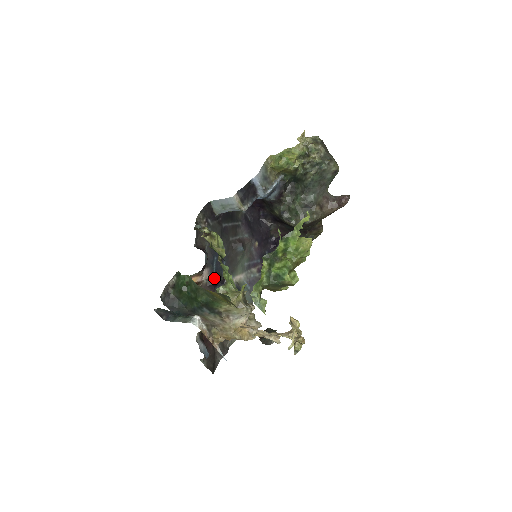
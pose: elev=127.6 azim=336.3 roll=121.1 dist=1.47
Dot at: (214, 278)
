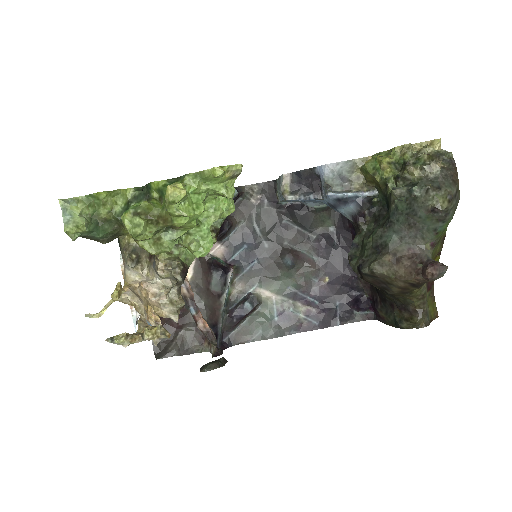
Dot at: (224, 262)
